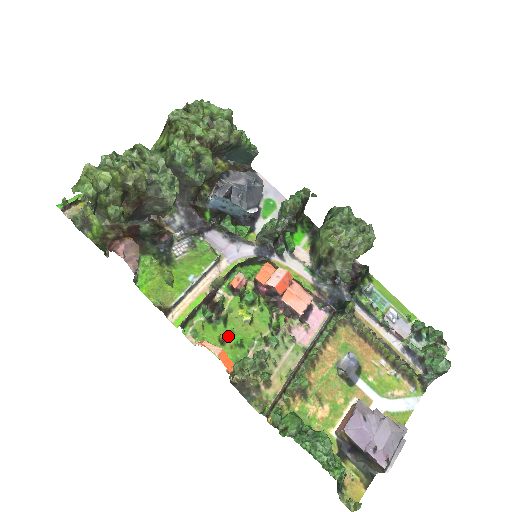
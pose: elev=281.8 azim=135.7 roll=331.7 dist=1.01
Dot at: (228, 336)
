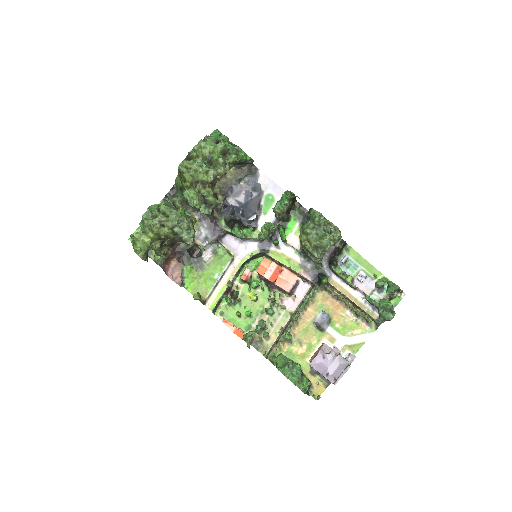
Dot at: (242, 312)
